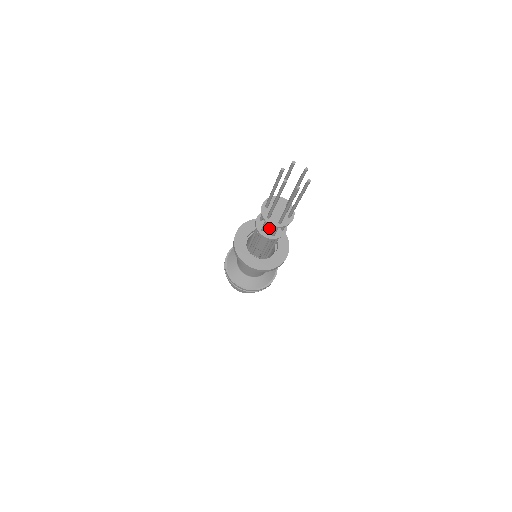
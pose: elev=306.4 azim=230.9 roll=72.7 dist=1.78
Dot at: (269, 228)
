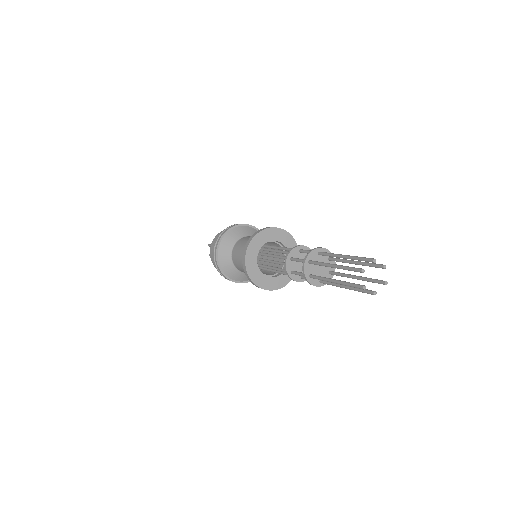
Dot at: (299, 269)
